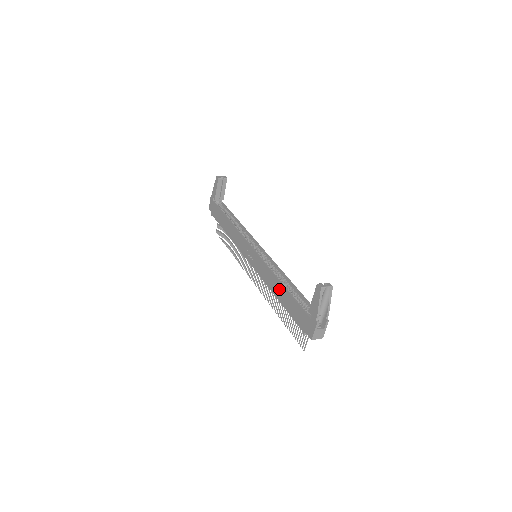
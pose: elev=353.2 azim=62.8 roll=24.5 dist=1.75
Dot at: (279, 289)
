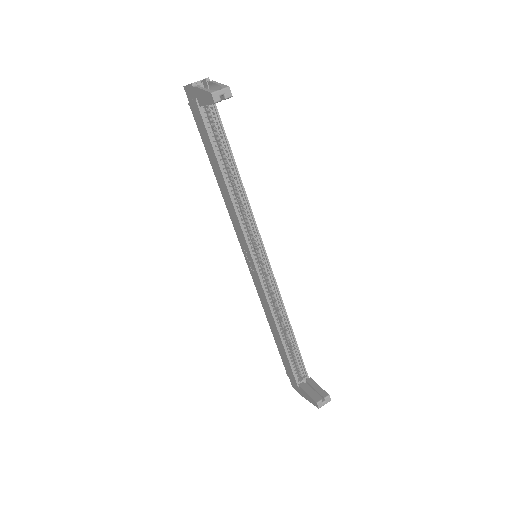
Dot at: (275, 332)
